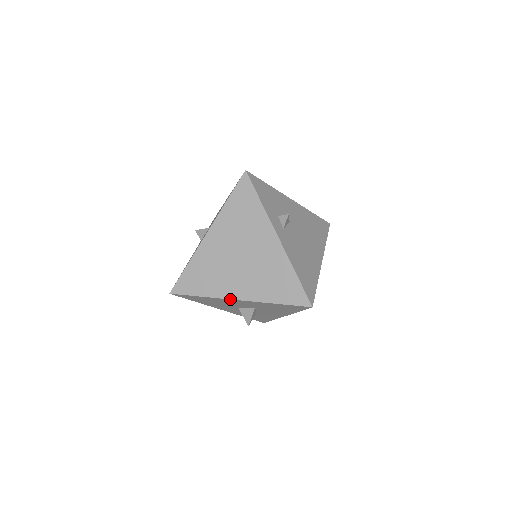
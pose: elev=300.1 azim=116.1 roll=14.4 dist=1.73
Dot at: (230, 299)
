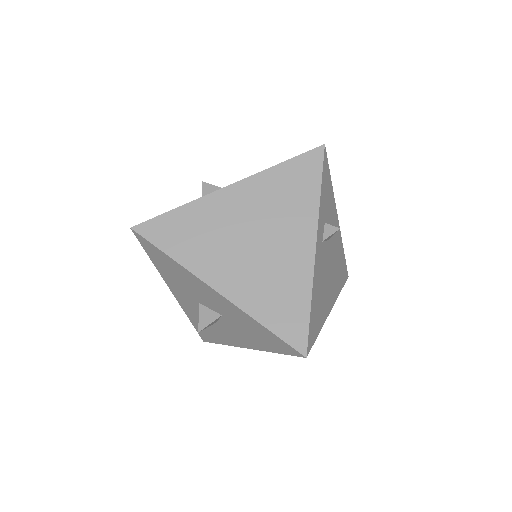
Dot at: (206, 283)
